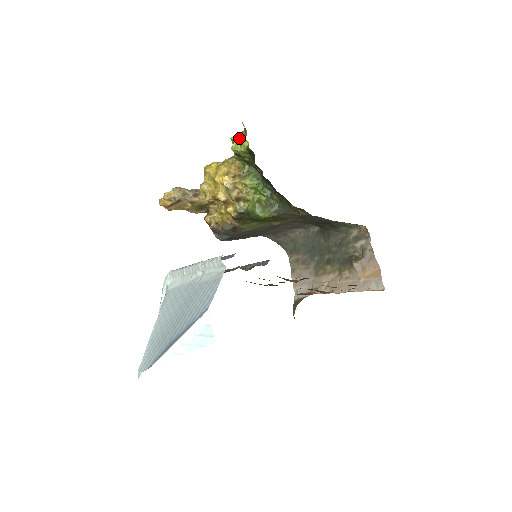
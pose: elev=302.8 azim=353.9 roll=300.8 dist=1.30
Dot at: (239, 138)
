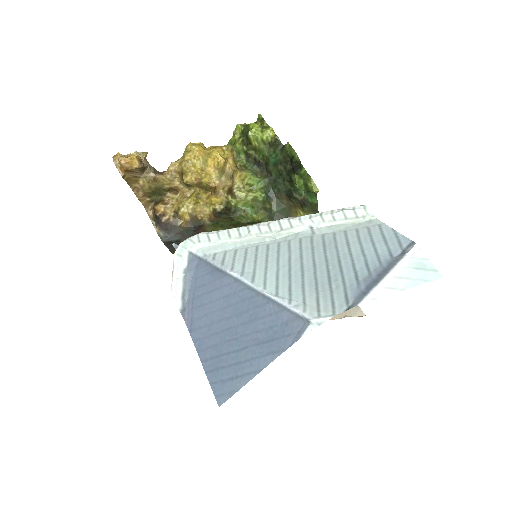
Dot at: (260, 126)
